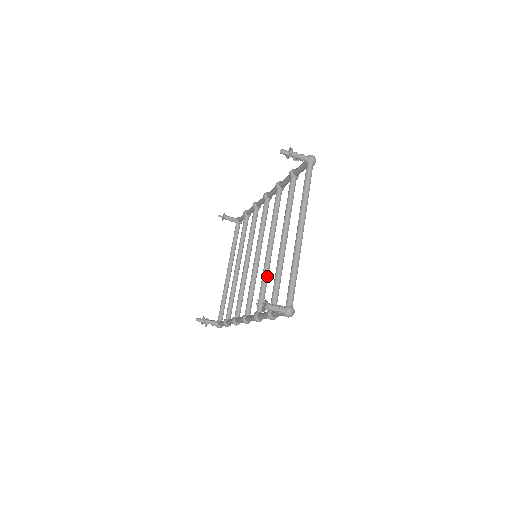
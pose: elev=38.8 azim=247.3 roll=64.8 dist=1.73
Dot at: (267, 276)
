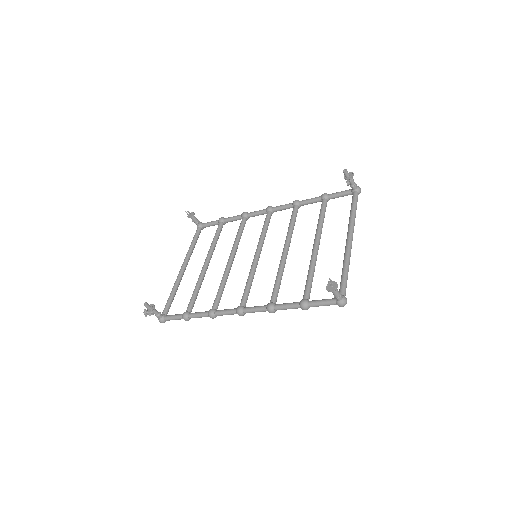
Dot at: occluded
